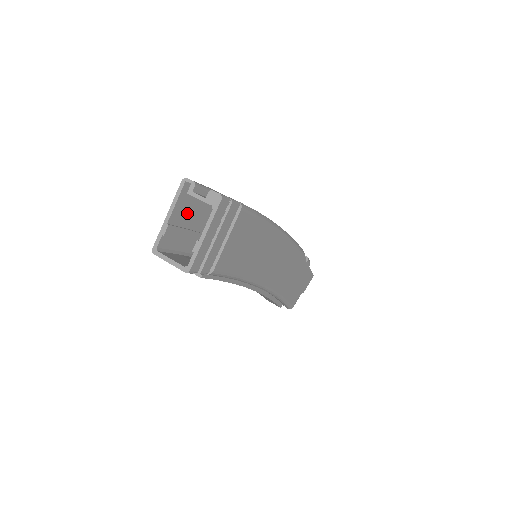
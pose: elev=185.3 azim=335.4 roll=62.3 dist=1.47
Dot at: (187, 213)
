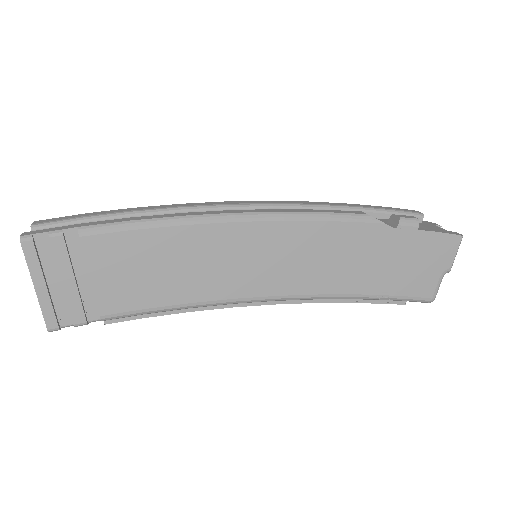
Dot at: occluded
